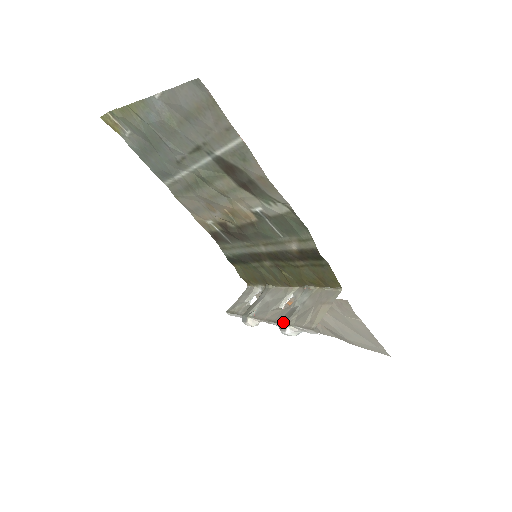
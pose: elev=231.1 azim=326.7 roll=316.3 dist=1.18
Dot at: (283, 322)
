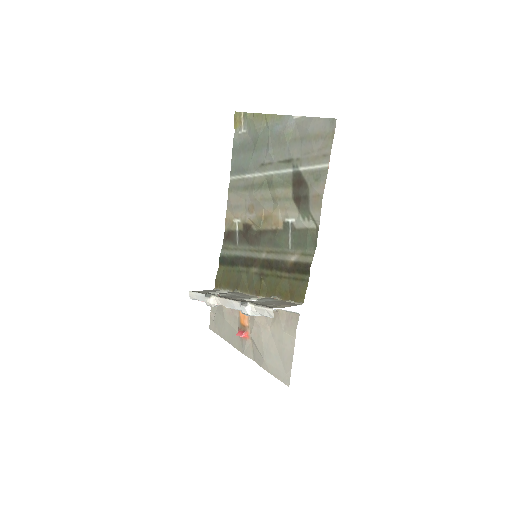
Dot at: occluded
